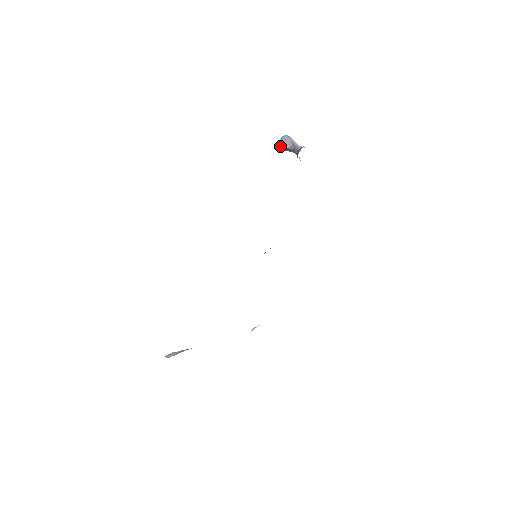
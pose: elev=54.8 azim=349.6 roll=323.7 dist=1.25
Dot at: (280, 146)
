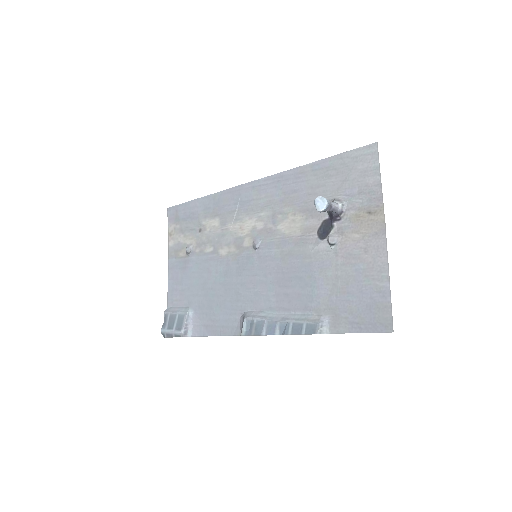
Dot at: occluded
